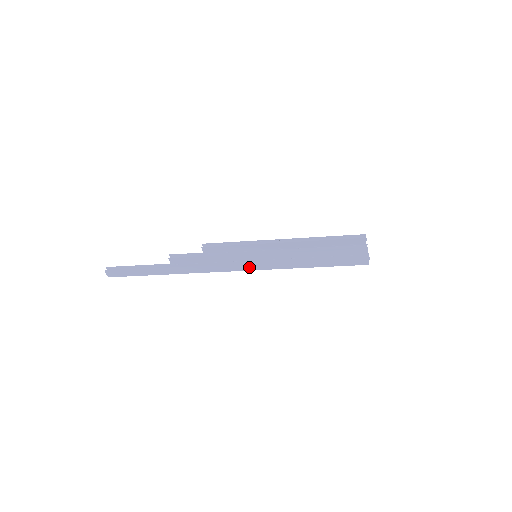
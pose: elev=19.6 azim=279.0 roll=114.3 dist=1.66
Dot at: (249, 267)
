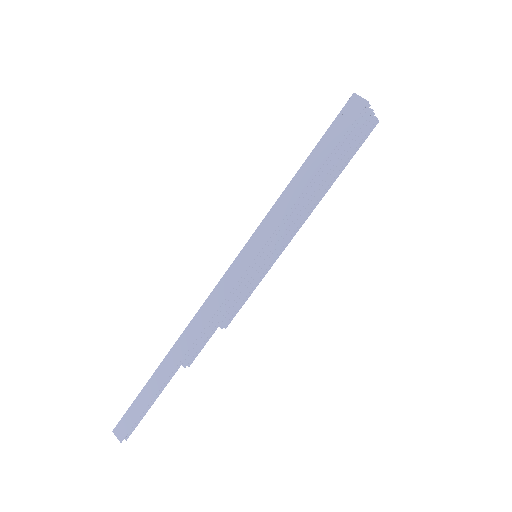
Dot at: (242, 264)
